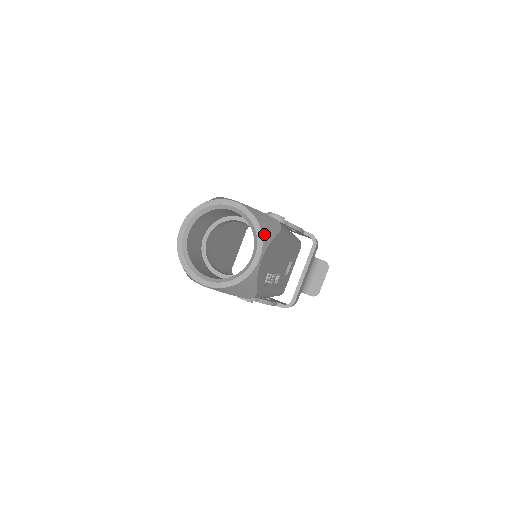
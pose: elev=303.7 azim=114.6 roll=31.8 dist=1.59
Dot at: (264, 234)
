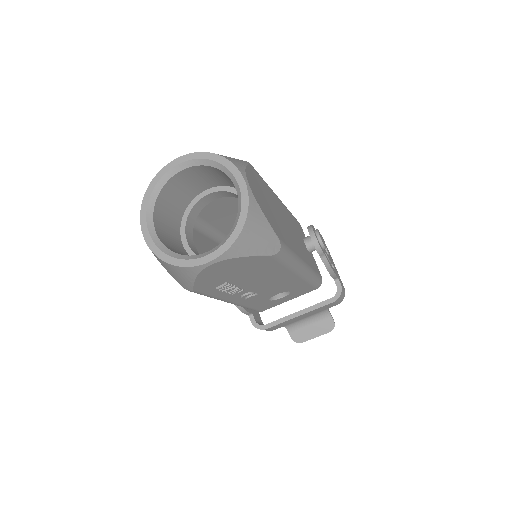
Dot at: (239, 242)
